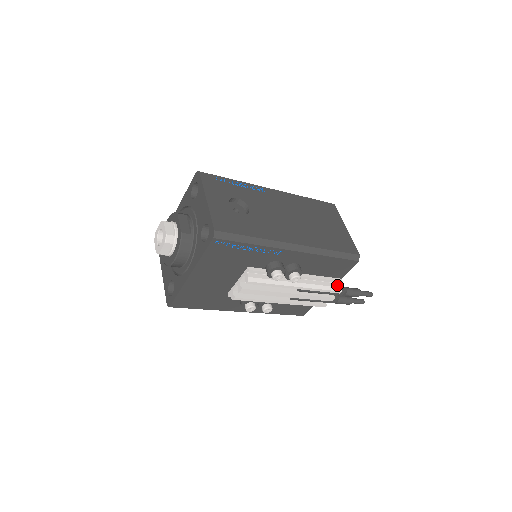
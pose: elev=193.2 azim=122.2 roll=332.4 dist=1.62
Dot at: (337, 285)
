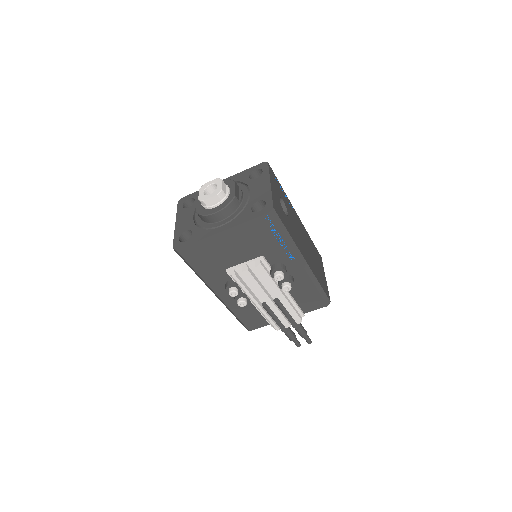
Dot at: (300, 316)
